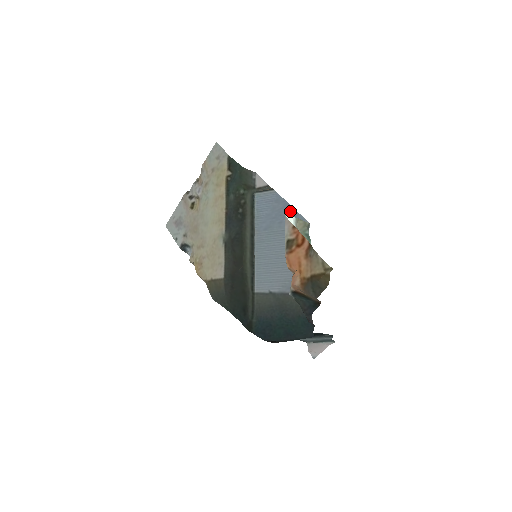
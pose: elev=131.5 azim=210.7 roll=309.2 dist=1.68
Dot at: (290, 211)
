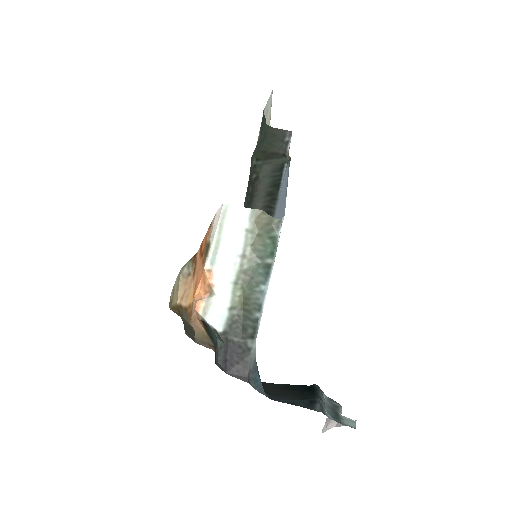
Dot at: (285, 195)
